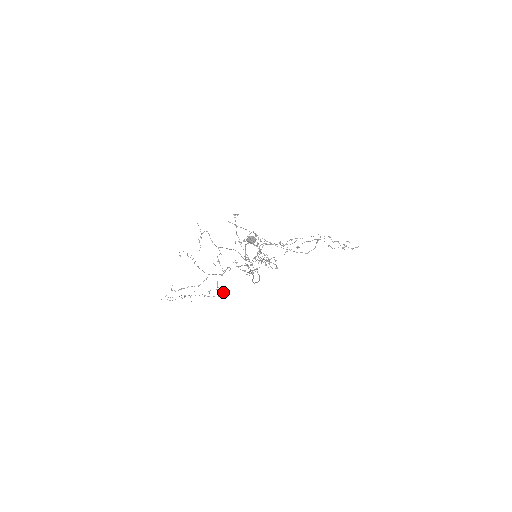
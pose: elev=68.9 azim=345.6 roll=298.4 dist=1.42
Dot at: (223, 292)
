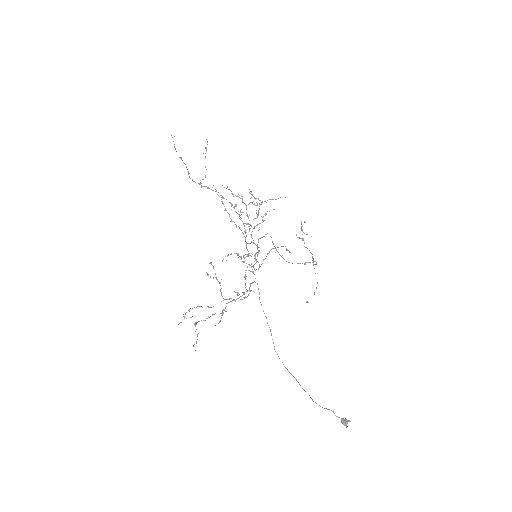
Dot at: occluded
